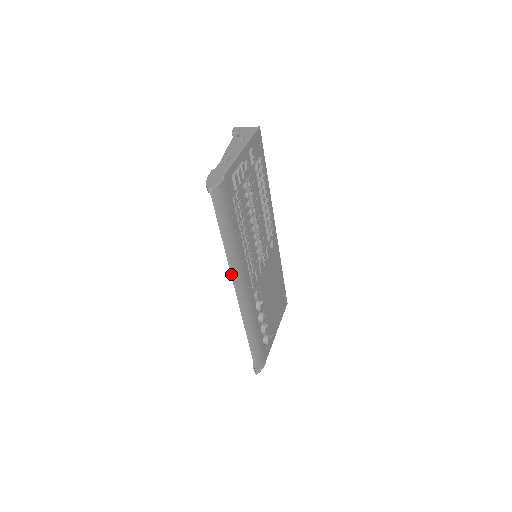
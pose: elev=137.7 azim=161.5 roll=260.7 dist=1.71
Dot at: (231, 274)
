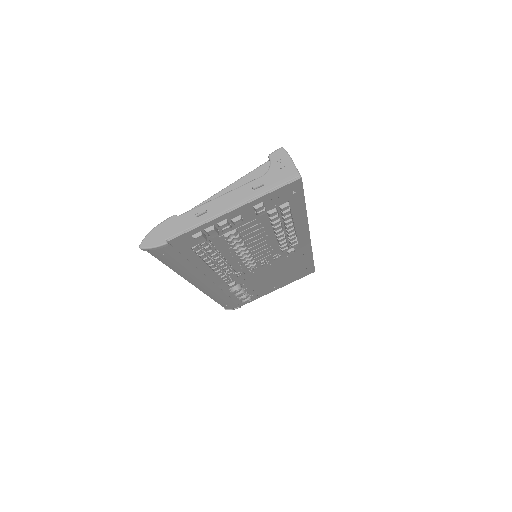
Dot at: (185, 279)
